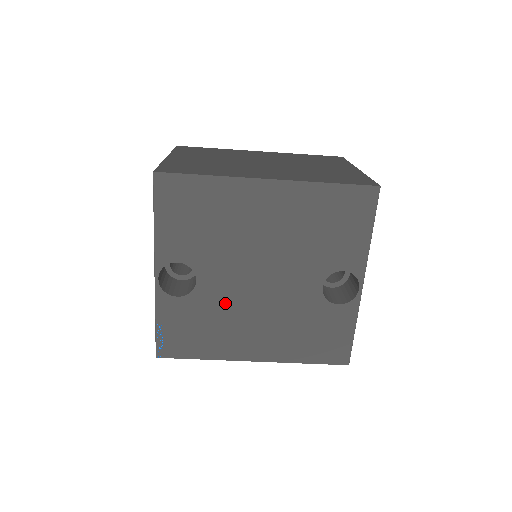
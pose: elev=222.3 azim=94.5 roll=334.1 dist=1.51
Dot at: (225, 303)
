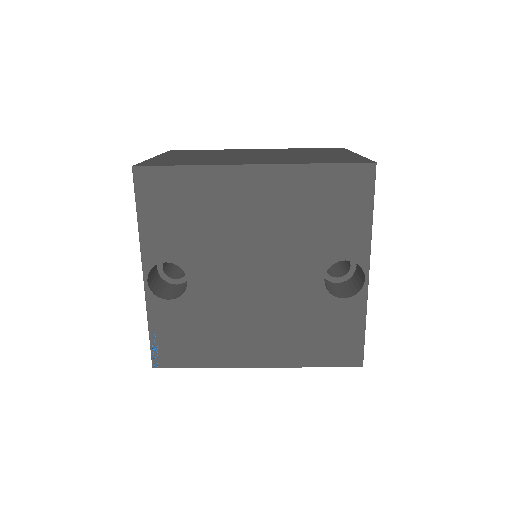
Dot at: (220, 304)
